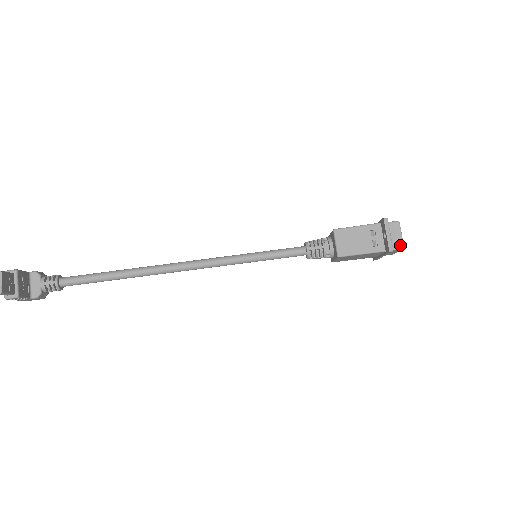
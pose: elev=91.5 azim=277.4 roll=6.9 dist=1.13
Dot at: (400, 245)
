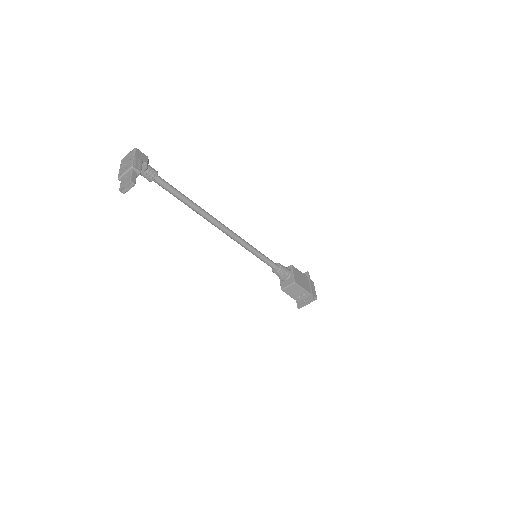
Dot at: occluded
